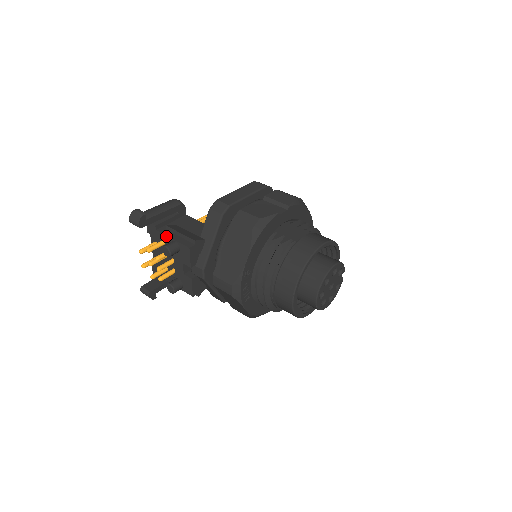
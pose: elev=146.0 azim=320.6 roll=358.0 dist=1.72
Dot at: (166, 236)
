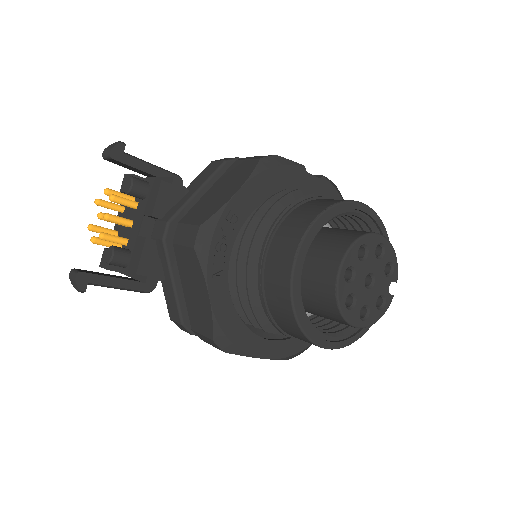
Dot at: occluded
